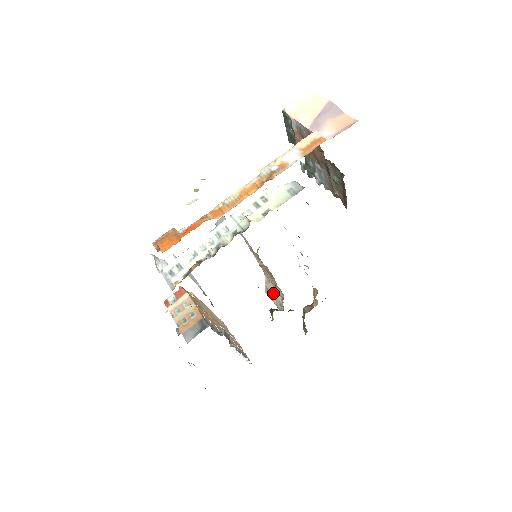
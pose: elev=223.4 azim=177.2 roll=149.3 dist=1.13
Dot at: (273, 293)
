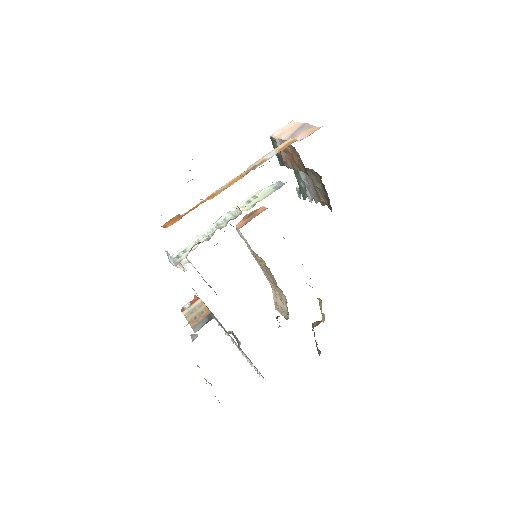
Dot at: (280, 304)
